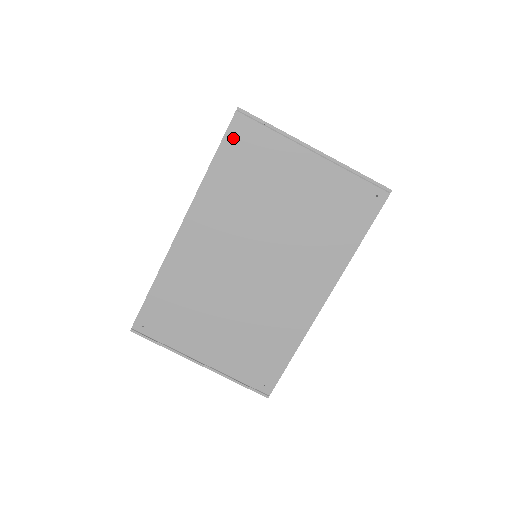
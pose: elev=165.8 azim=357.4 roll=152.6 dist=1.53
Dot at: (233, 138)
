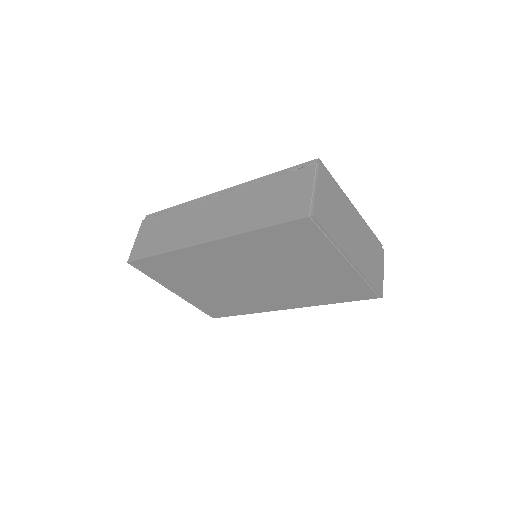
Dot at: (291, 227)
